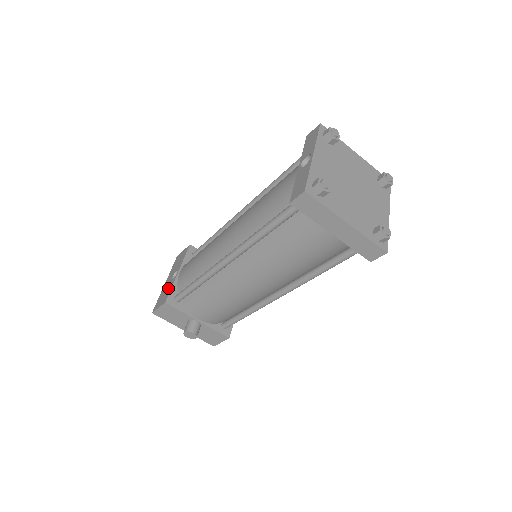
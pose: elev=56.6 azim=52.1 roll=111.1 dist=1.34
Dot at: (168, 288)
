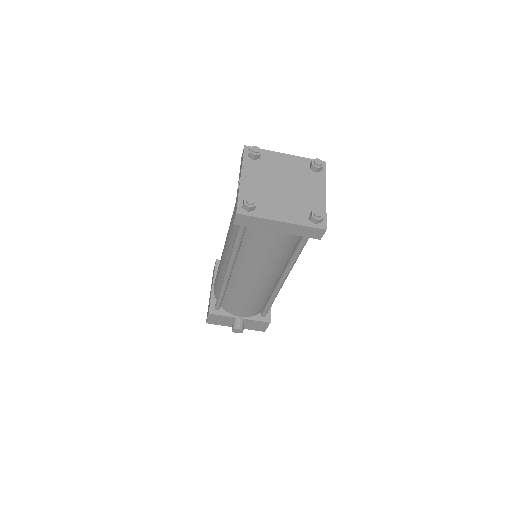
Dot at: occluded
